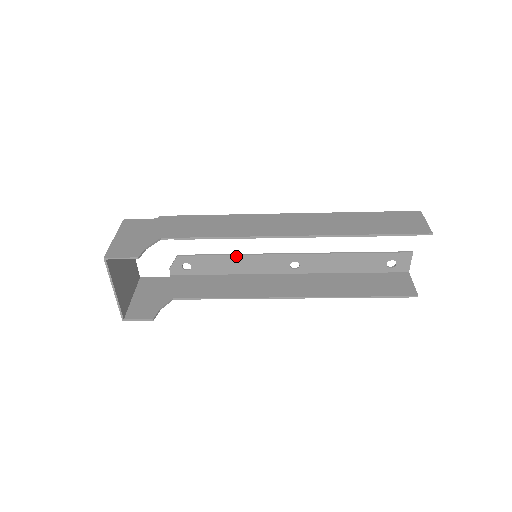
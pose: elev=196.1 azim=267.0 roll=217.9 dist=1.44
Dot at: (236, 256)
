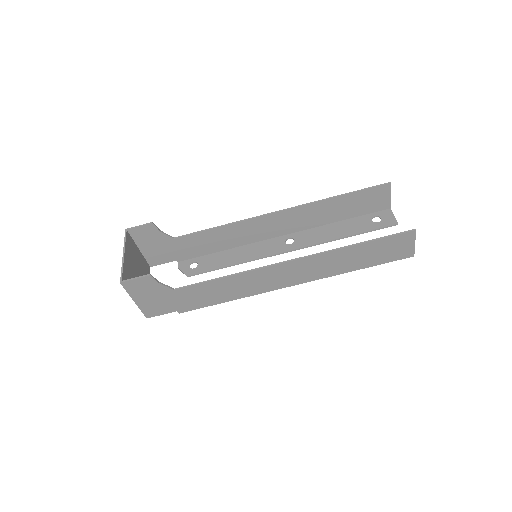
Dot at: occluded
